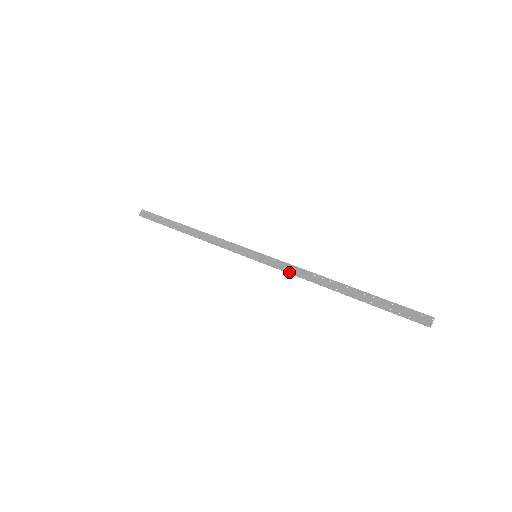
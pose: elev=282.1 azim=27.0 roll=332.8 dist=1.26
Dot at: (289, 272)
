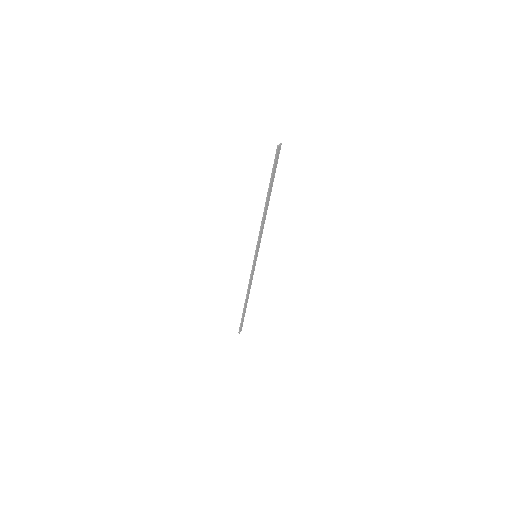
Dot at: (259, 234)
